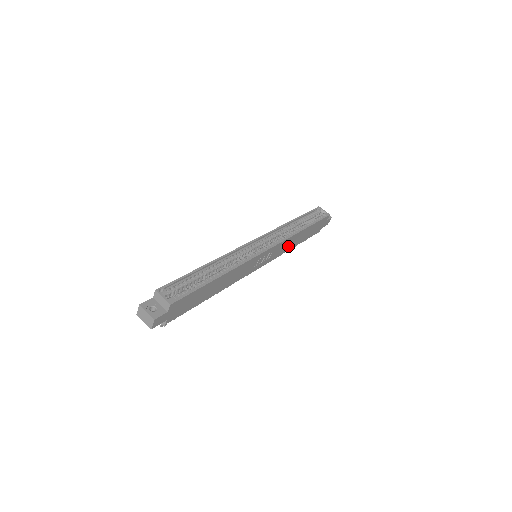
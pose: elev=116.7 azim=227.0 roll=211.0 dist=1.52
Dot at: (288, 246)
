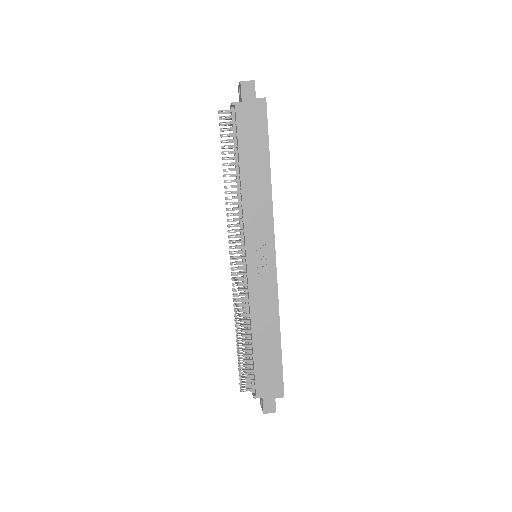
Dot at: (260, 313)
